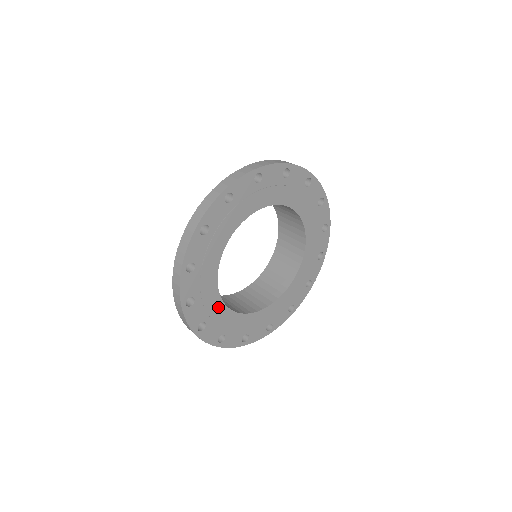
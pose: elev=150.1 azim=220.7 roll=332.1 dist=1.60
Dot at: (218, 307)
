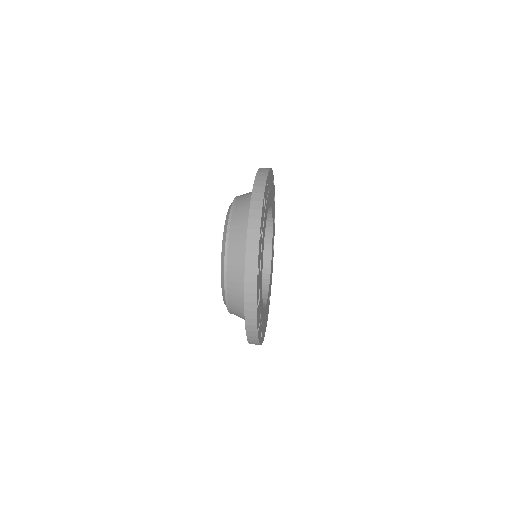
Dot at: (262, 264)
